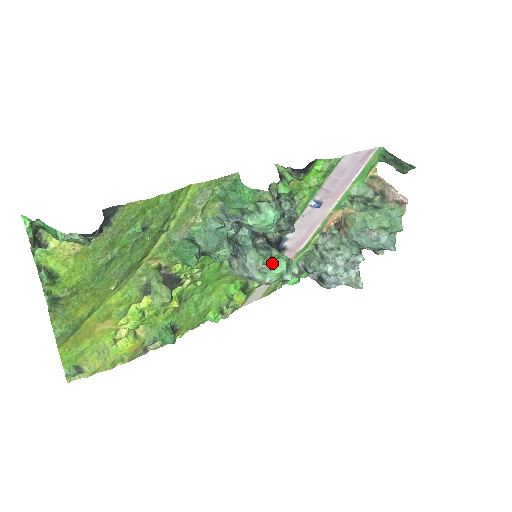
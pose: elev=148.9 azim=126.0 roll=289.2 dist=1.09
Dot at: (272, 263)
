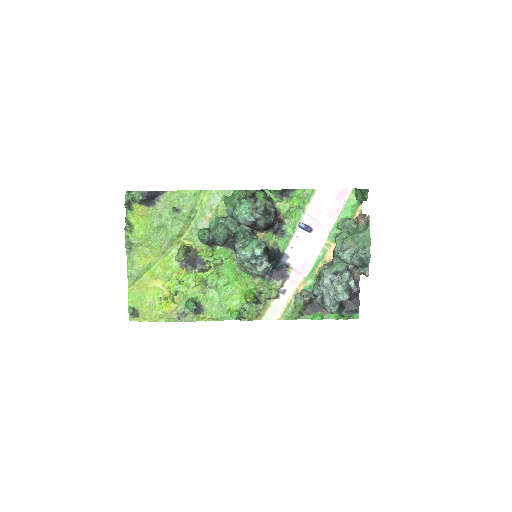
Dot at: (249, 242)
